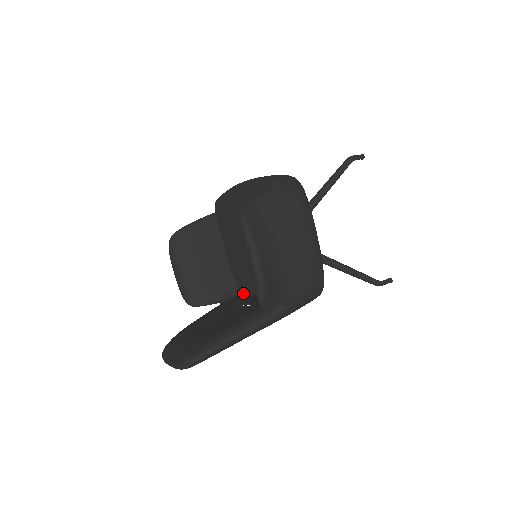
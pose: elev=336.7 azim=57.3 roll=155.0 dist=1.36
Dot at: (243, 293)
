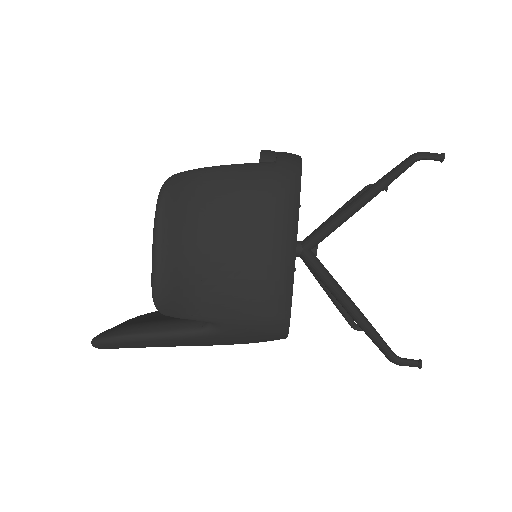
Dot at: occluded
